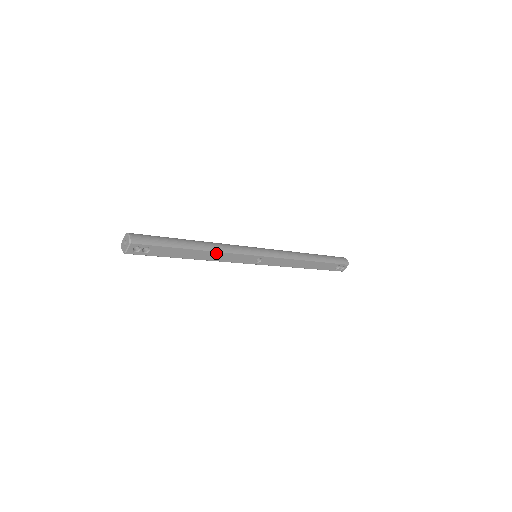
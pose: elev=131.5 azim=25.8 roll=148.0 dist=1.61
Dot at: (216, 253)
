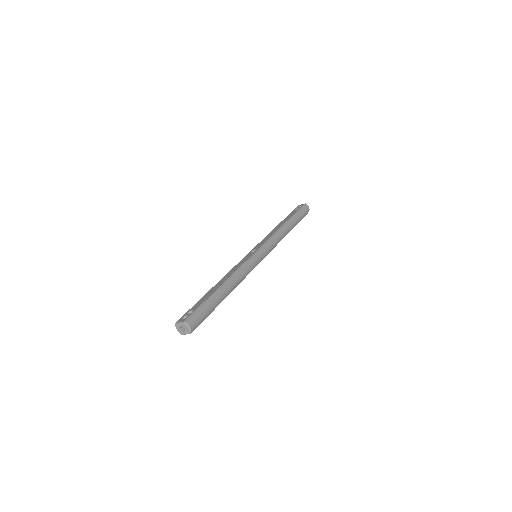
Dot at: (237, 285)
